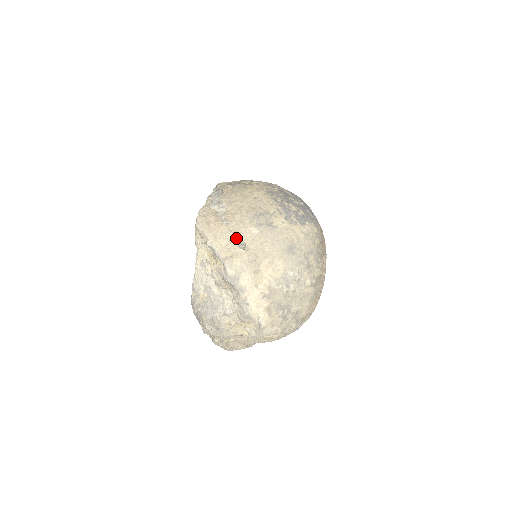
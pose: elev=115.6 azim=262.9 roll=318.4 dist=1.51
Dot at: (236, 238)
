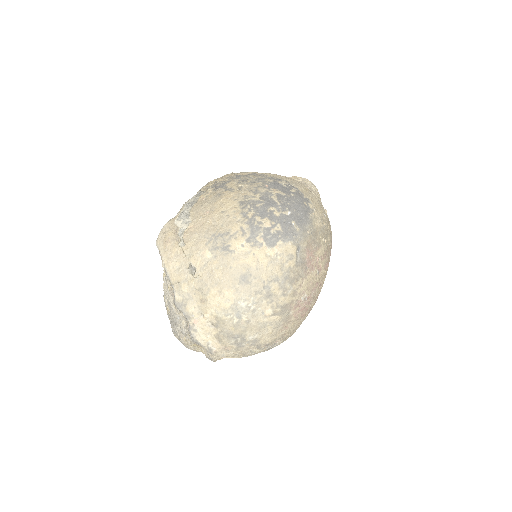
Dot at: (188, 262)
